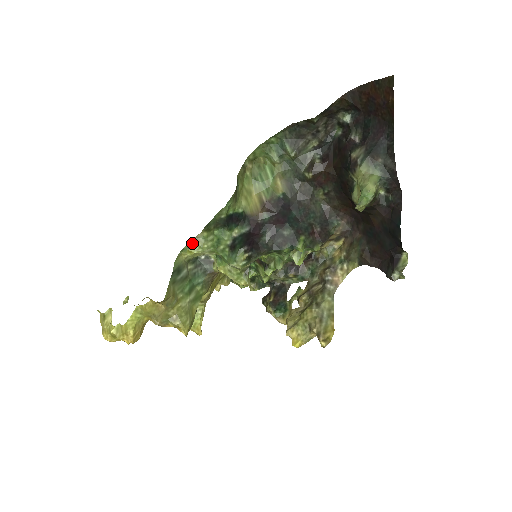
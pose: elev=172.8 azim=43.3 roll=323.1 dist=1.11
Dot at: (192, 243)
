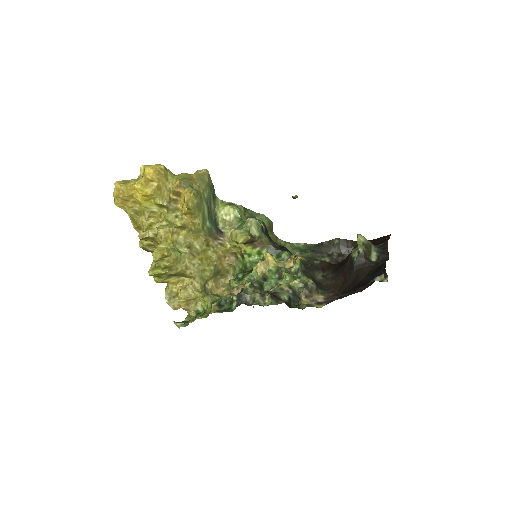
Dot at: (231, 203)
